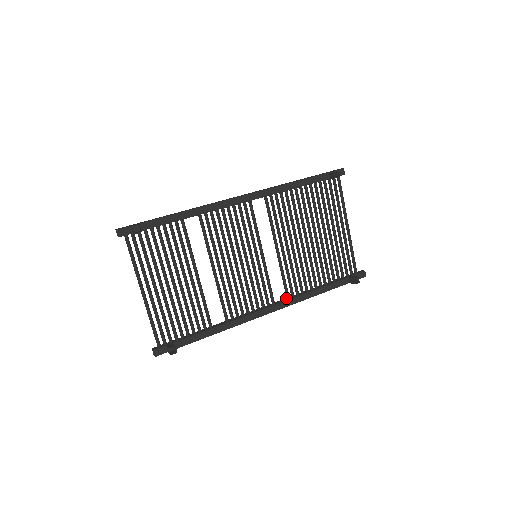
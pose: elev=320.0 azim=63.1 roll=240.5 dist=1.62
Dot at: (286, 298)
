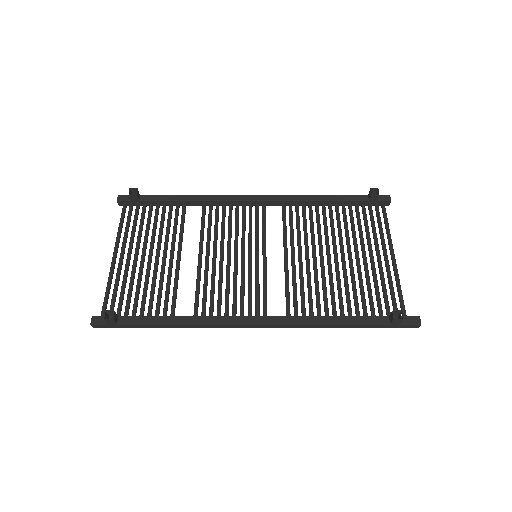
Dot at: occluded
